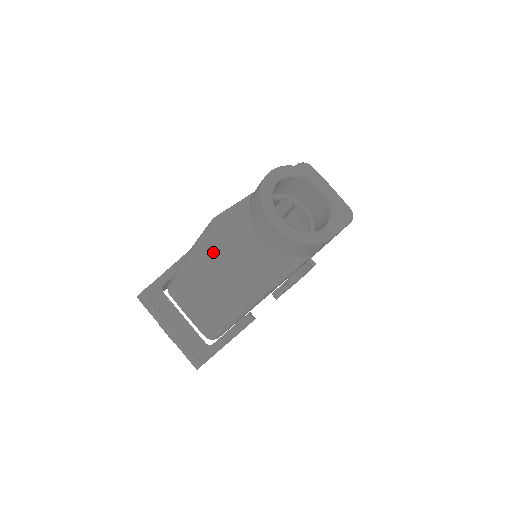
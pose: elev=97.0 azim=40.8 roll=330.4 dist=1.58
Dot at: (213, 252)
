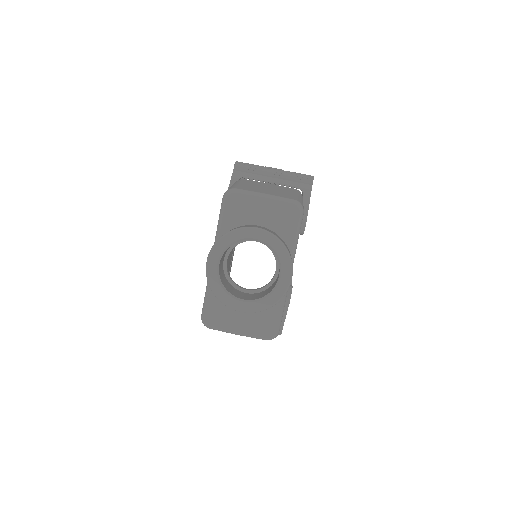
Dot at: occluded
